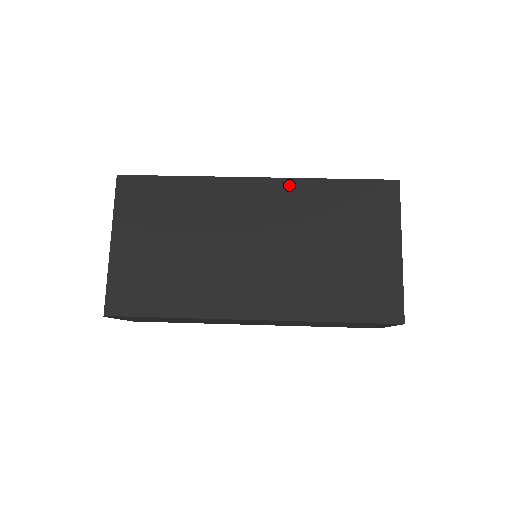
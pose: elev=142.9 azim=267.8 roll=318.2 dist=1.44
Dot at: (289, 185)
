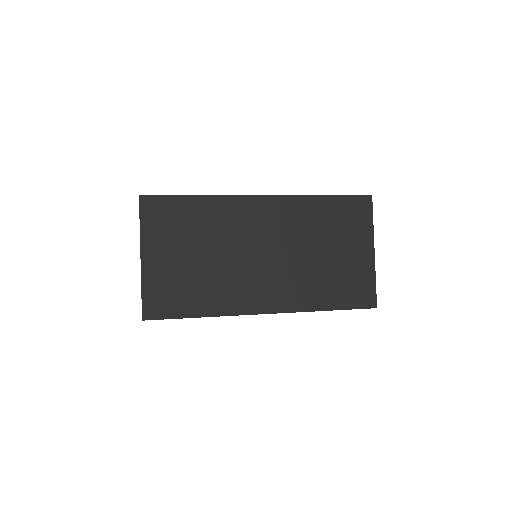
Dot at: (288, 201)
